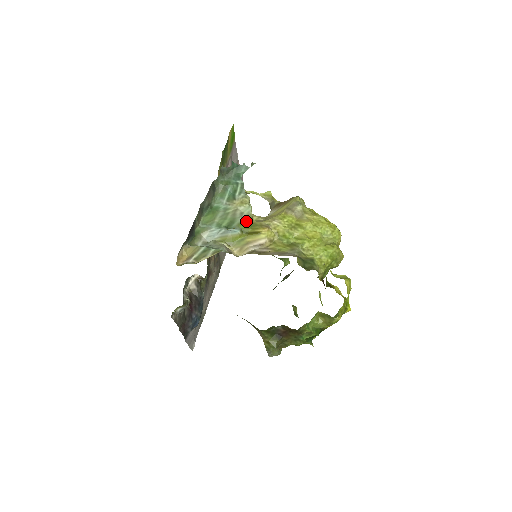
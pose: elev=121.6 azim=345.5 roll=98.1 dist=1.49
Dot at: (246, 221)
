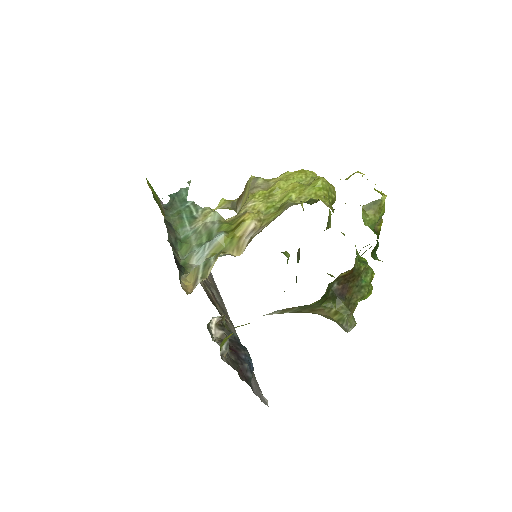
Dot at: (222, 223)
